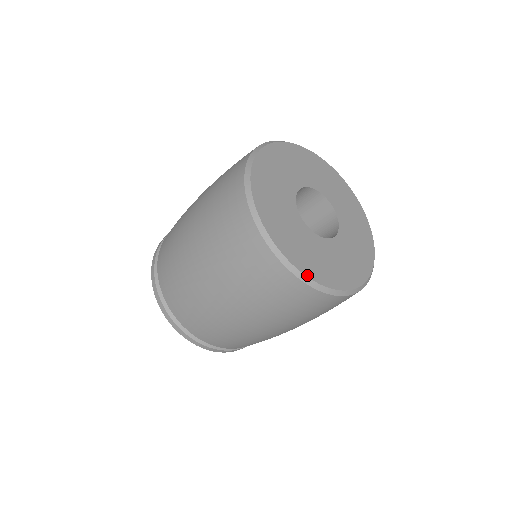
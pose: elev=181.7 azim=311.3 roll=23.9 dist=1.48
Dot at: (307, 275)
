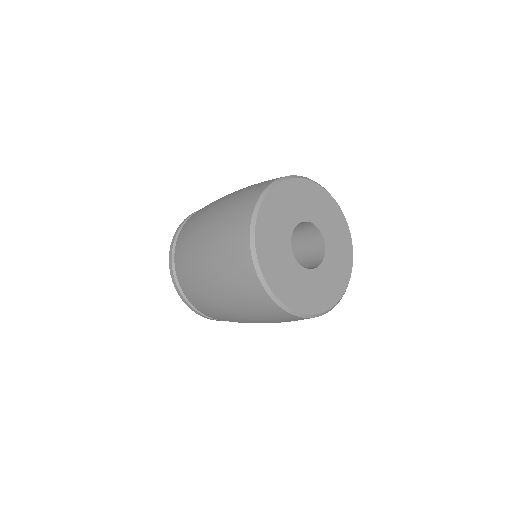
Dot at: (266, 279)
